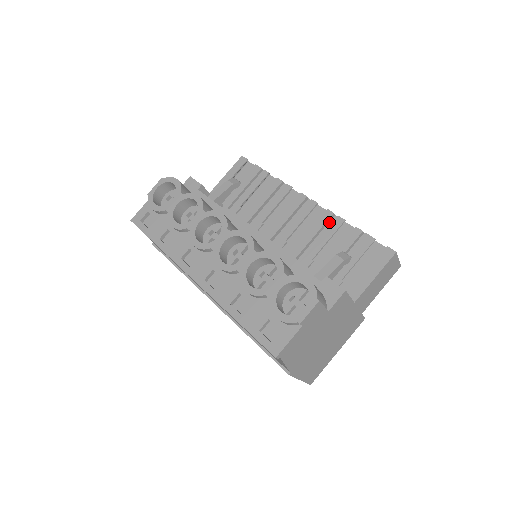
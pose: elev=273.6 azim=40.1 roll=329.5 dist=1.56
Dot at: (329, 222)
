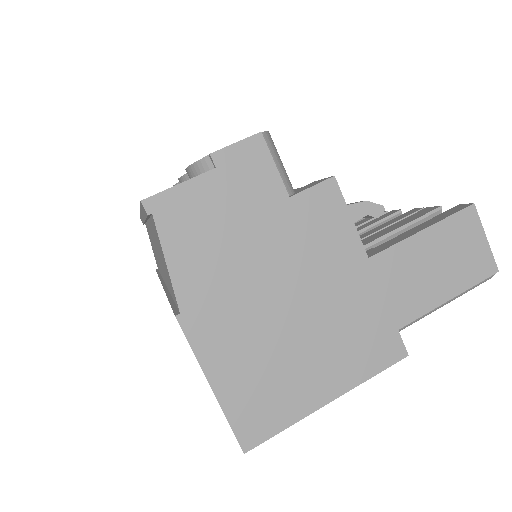
Dot at: occluded
